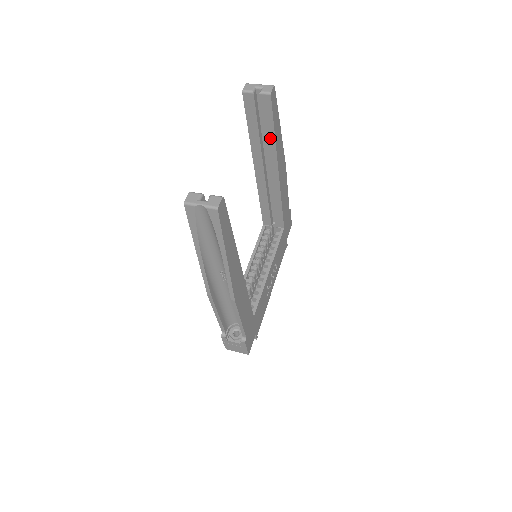
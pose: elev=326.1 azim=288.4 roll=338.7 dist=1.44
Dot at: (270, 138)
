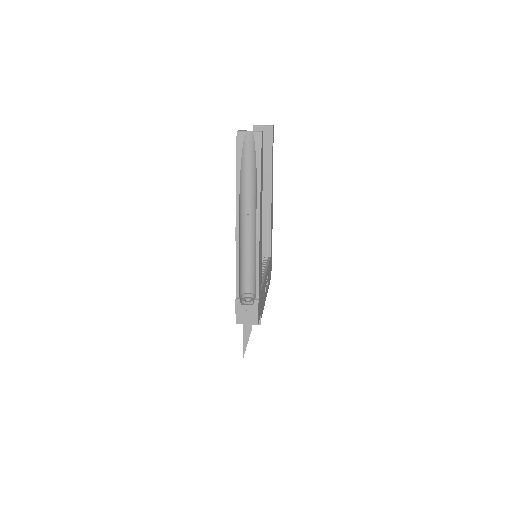
Dot at: (268, 163)
